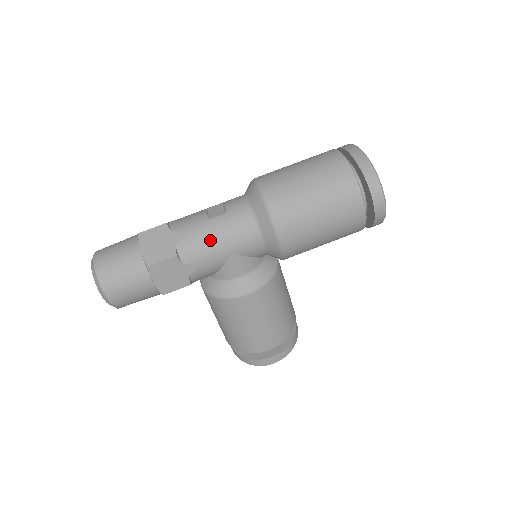
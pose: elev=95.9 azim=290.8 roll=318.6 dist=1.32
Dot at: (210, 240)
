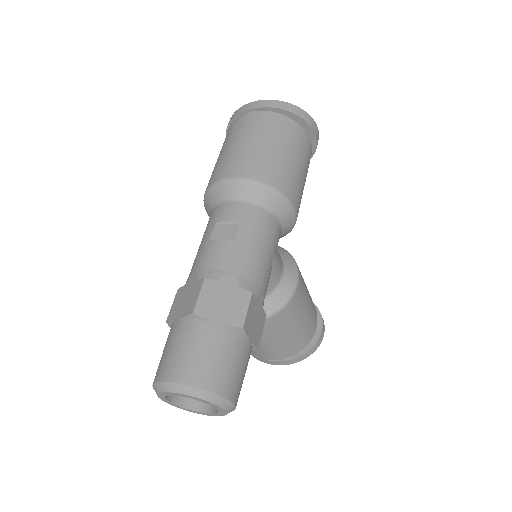
Dot at: (255, 256)
